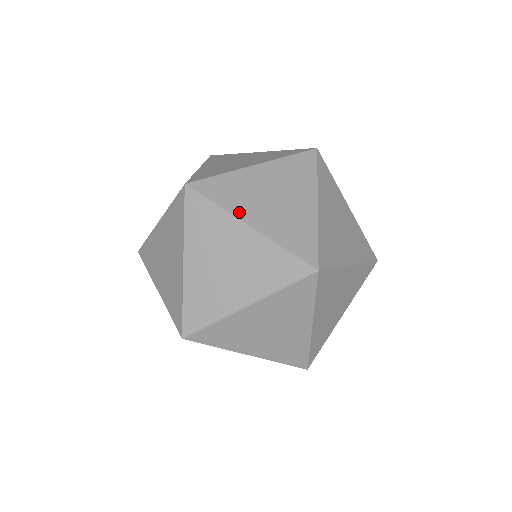
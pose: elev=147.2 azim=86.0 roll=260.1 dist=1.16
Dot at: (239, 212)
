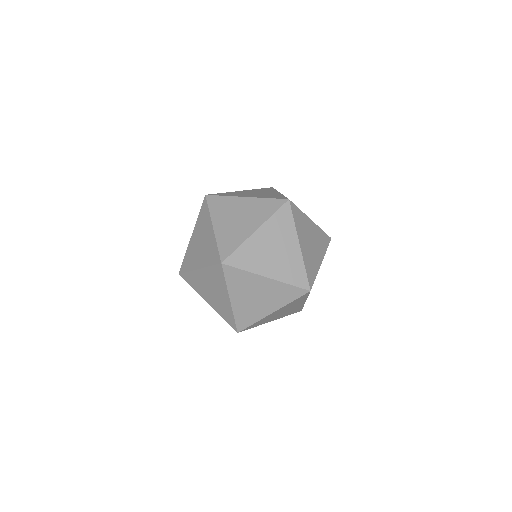
Dot at: (258, 270)
